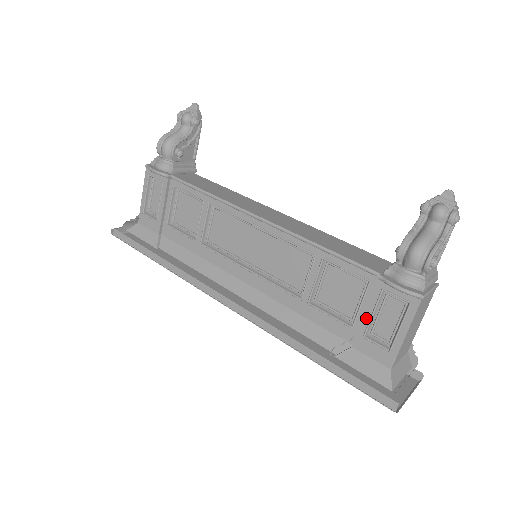
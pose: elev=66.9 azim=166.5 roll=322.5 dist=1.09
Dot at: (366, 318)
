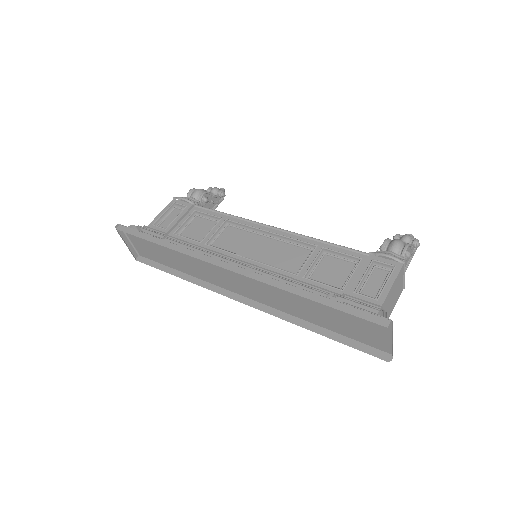
Dot at: (357, 279)
